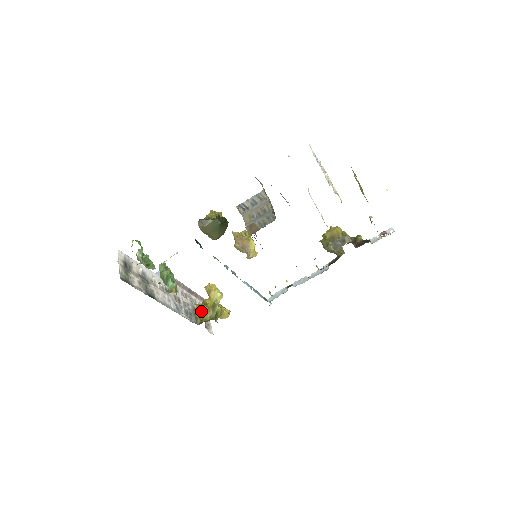
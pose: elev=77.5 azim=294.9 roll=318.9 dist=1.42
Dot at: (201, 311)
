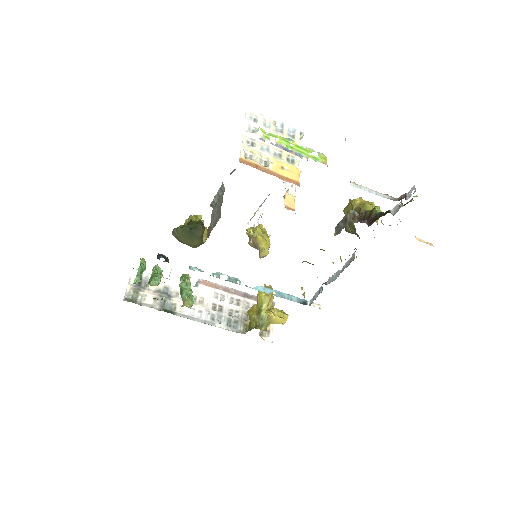
Dot at: (249, 318)
